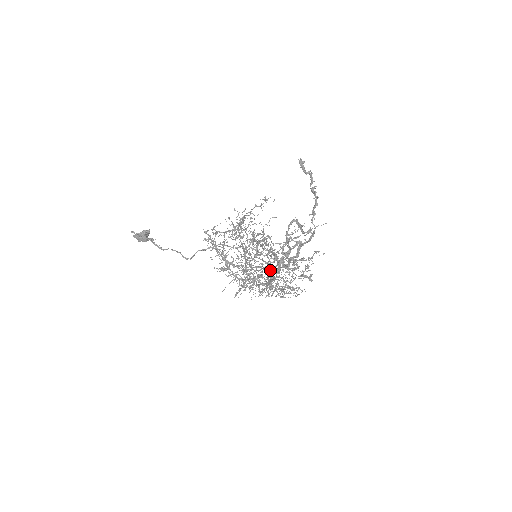
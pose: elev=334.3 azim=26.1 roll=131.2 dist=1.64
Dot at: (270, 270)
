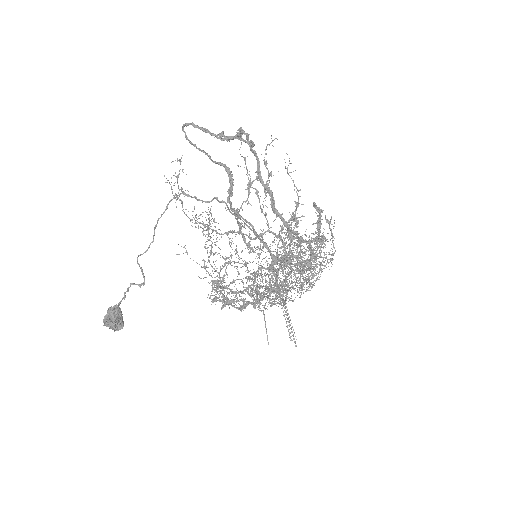
Dot at: (282, 256)
